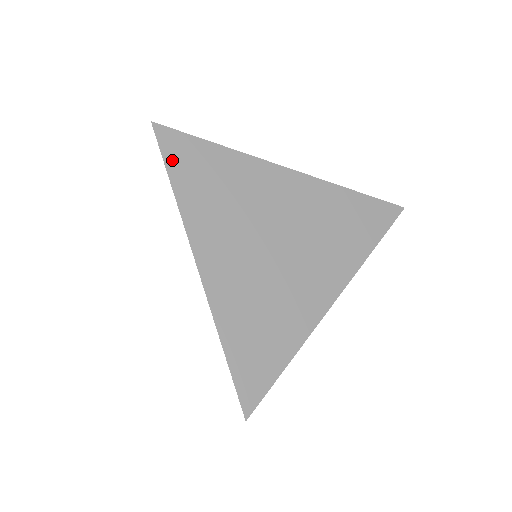
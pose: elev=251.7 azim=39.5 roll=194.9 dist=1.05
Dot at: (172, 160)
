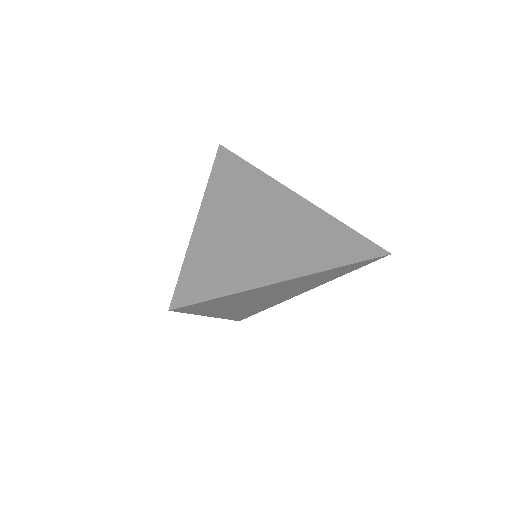
Dot at: (220, 163)
